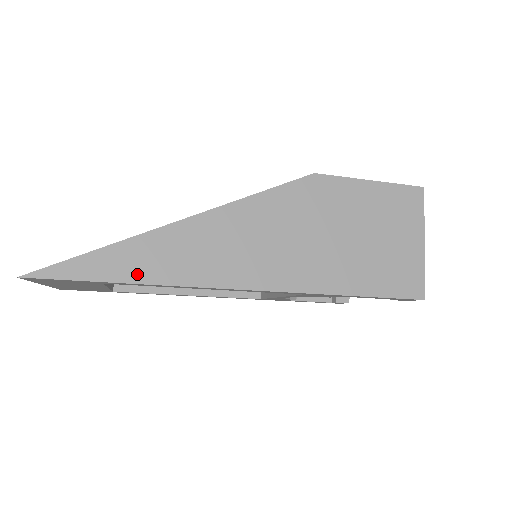
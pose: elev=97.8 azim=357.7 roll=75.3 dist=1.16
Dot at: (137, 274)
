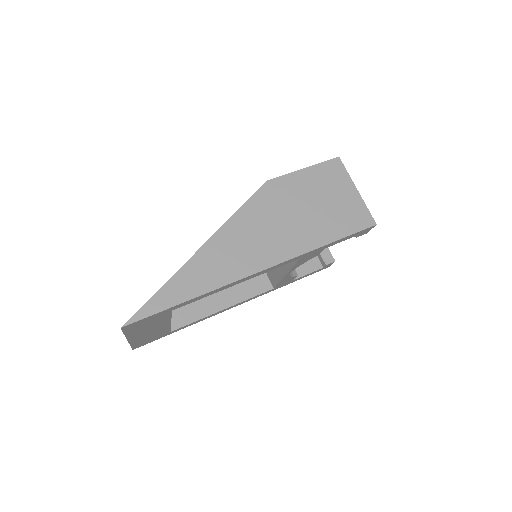
Dot at: (191, 292)
